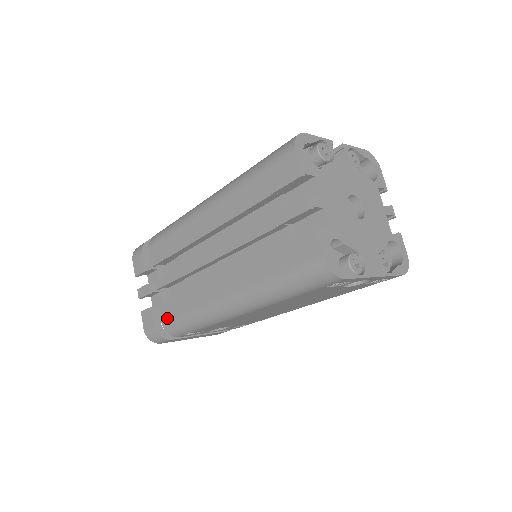
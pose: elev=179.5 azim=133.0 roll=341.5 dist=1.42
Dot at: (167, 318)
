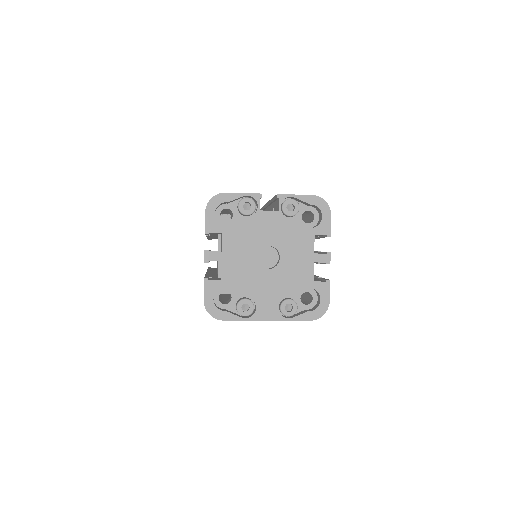
Dot at: occluded
